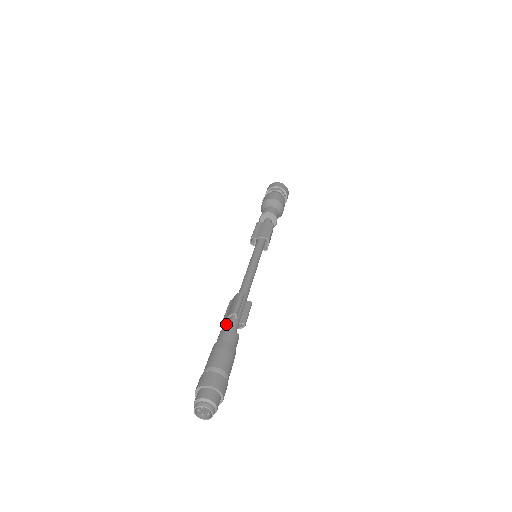
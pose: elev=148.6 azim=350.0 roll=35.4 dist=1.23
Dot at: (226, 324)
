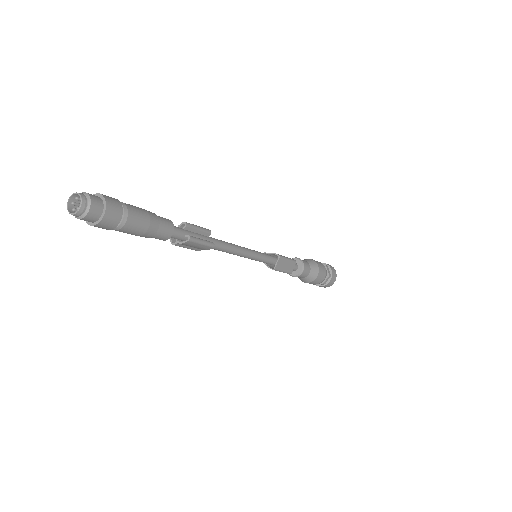
Dot at: (175, 241)
